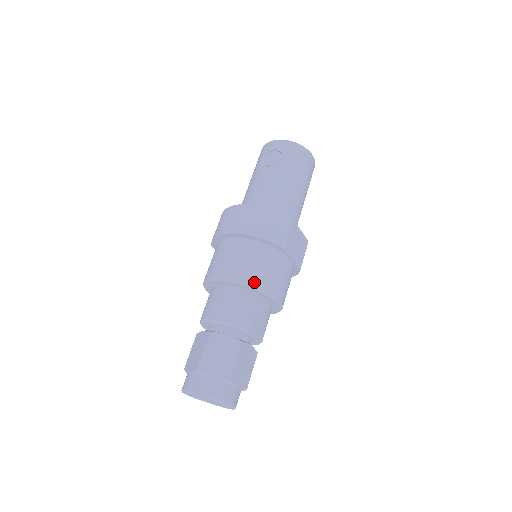
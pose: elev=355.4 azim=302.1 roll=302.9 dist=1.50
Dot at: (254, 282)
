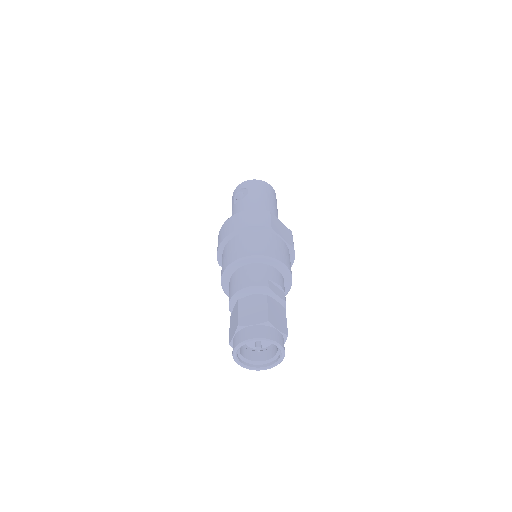
Dot at: (258, 253)
